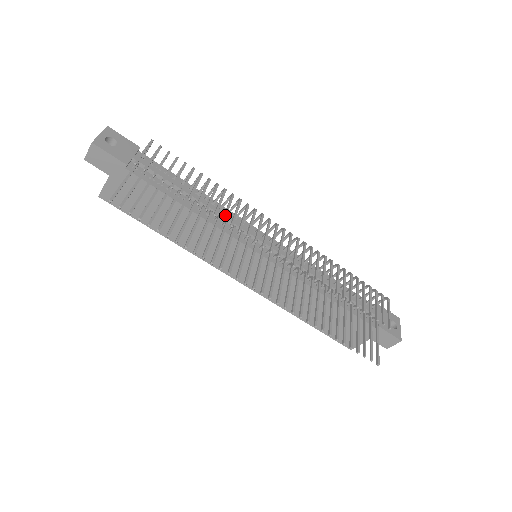
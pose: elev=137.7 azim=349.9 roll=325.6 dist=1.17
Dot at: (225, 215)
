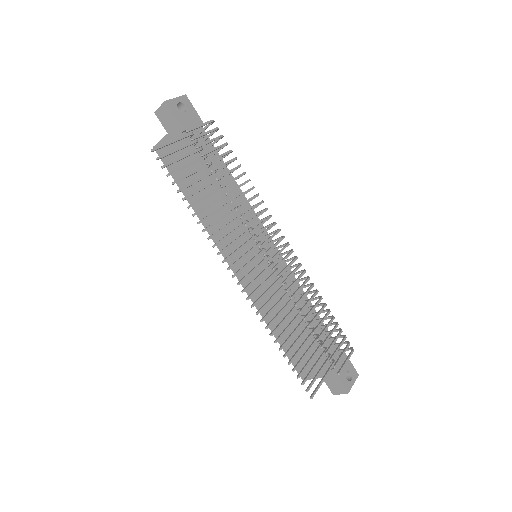
Dot at: (240, 206)
